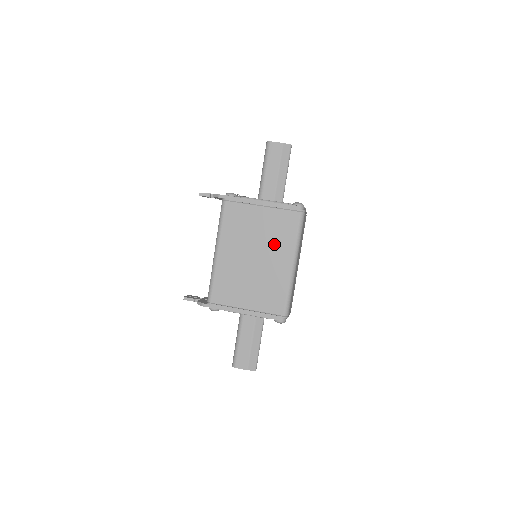
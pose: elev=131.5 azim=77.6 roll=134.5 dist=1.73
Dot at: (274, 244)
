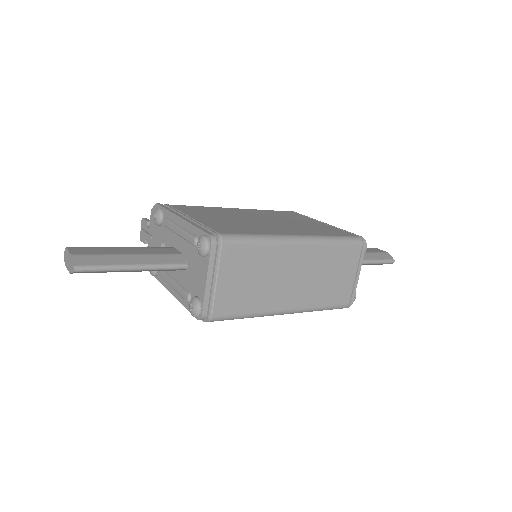
Dot at: (299, 227)
